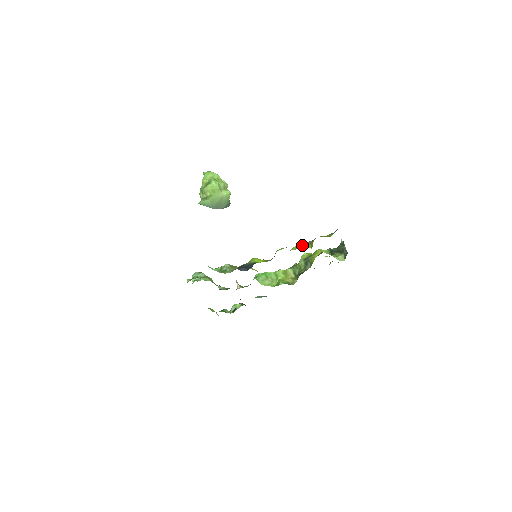
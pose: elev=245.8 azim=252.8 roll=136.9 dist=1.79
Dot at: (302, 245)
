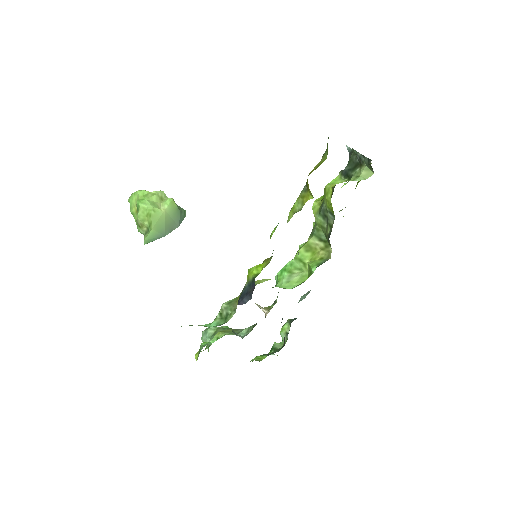
Dot at: (297, 202)
